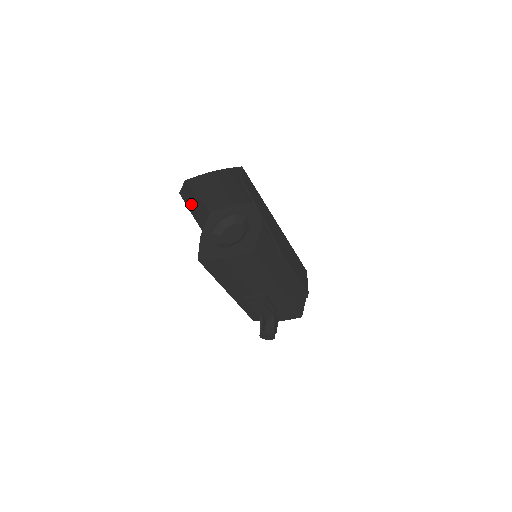
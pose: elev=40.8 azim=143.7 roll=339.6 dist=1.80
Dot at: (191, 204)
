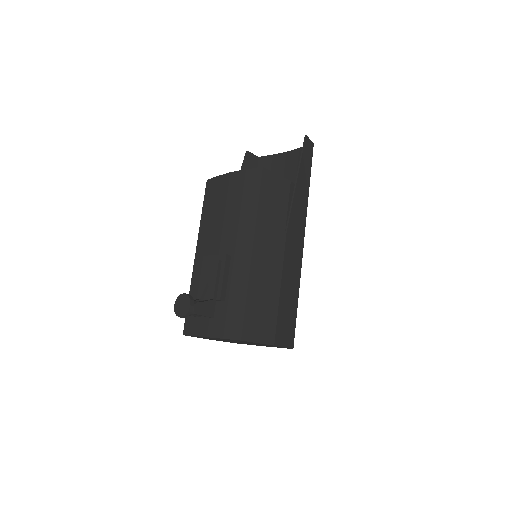
Dot at: occluded
